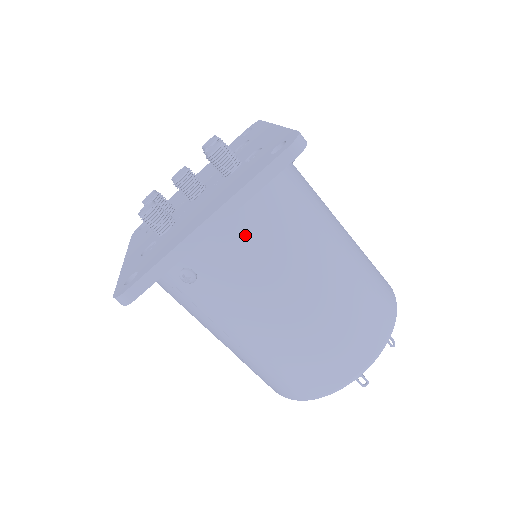
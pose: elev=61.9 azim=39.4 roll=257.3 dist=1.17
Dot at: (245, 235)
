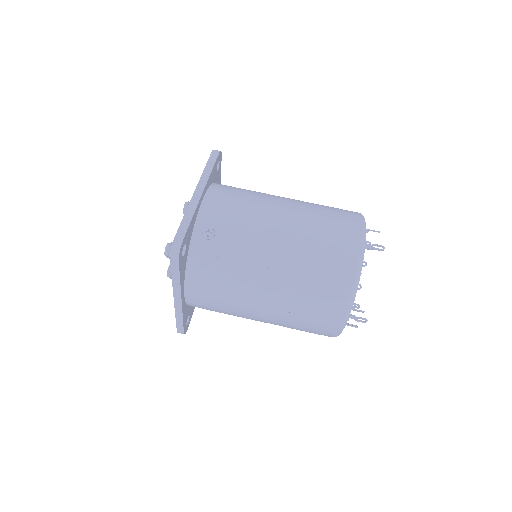
Dot at: (223, 196)
